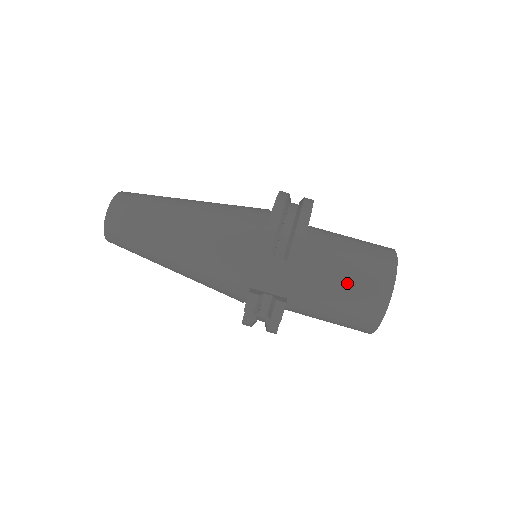
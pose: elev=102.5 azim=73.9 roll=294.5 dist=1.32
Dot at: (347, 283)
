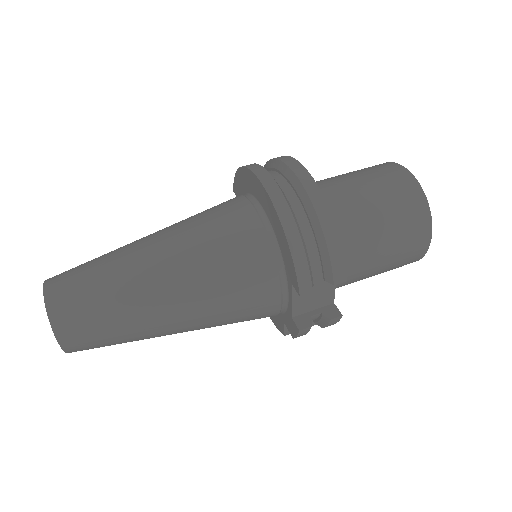
Dot at: (386, 250)
